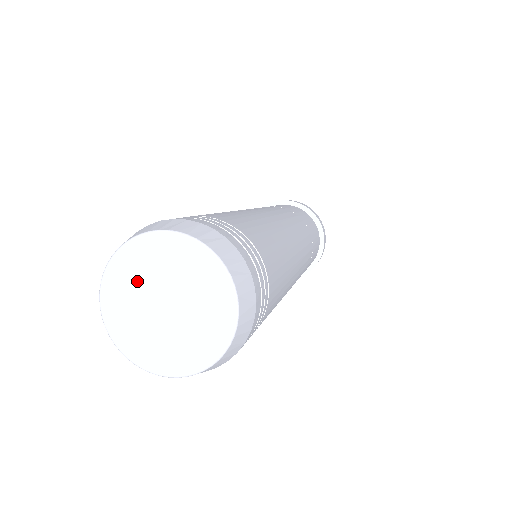
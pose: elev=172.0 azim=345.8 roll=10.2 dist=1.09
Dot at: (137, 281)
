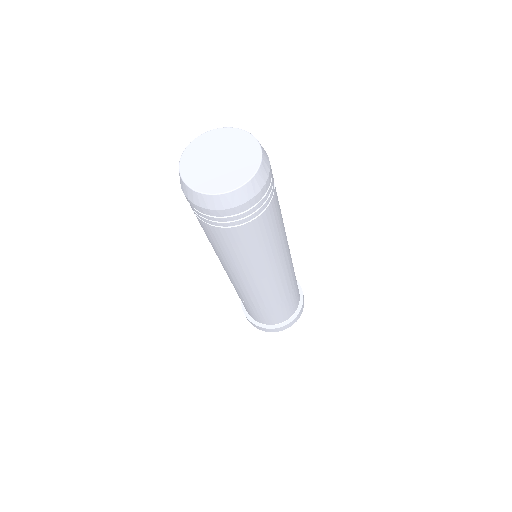
Dot at: (199, 164)
